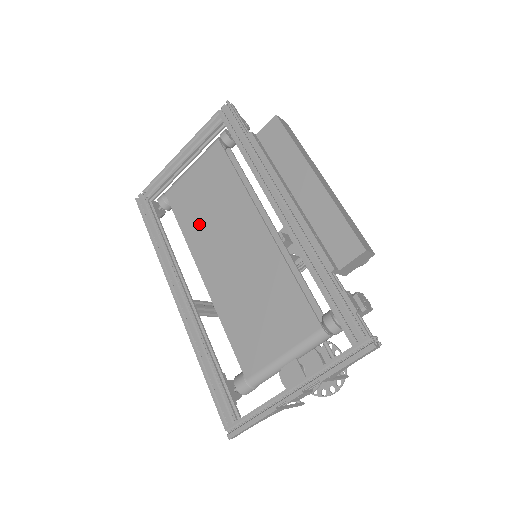
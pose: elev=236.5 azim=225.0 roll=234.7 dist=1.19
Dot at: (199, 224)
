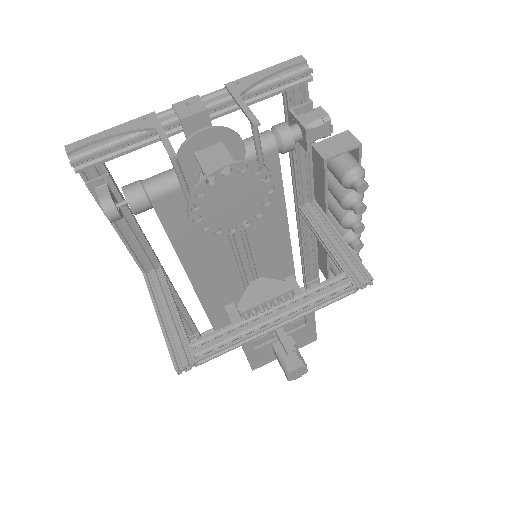
Dot at: occluded
